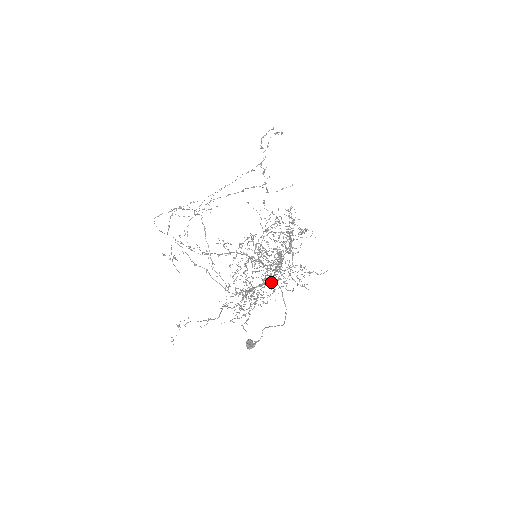
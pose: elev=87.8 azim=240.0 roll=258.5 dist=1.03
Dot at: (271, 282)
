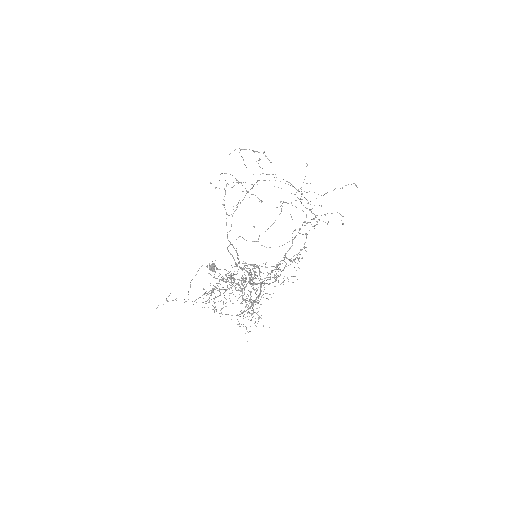
Dot at: occluded
